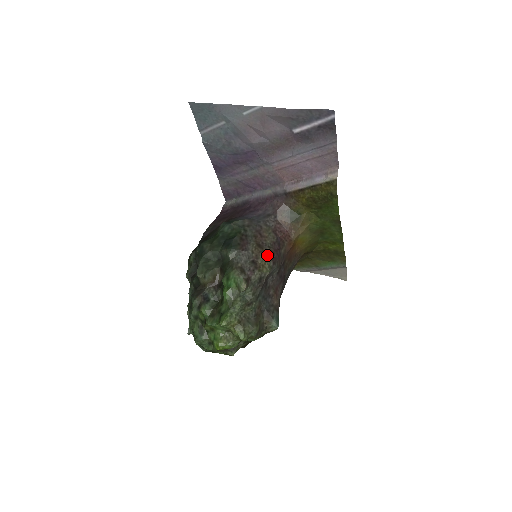
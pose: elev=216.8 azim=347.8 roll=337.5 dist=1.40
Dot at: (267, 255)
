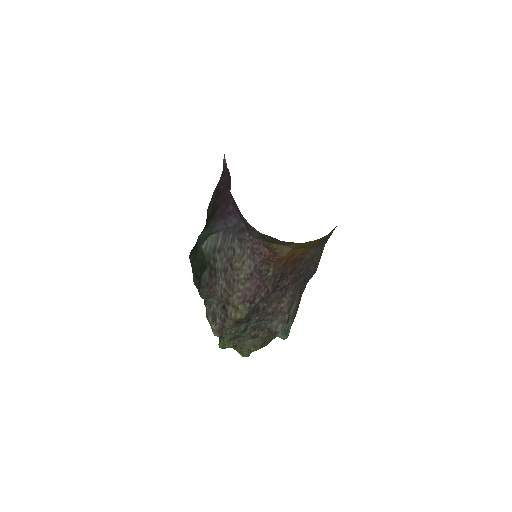
Dot at: (239, 297)
